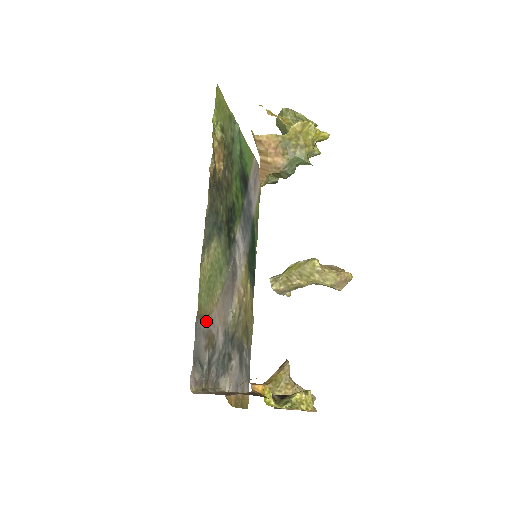
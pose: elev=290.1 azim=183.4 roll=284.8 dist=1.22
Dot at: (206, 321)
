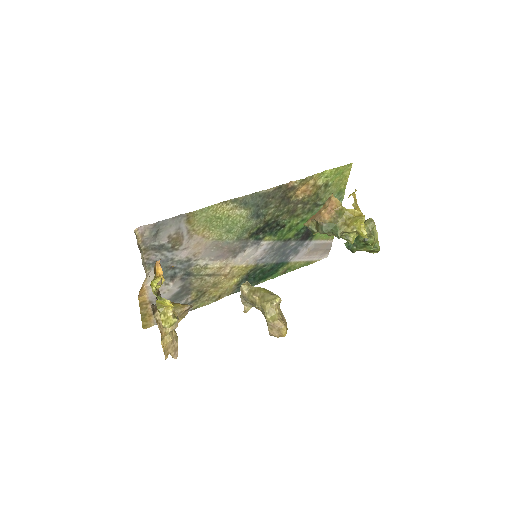
Dot at: (188, 229)
